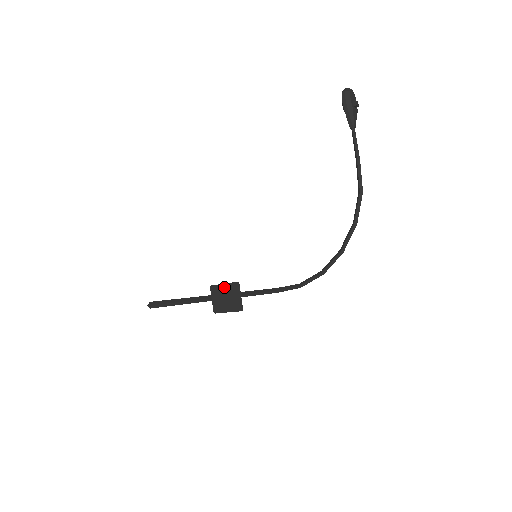
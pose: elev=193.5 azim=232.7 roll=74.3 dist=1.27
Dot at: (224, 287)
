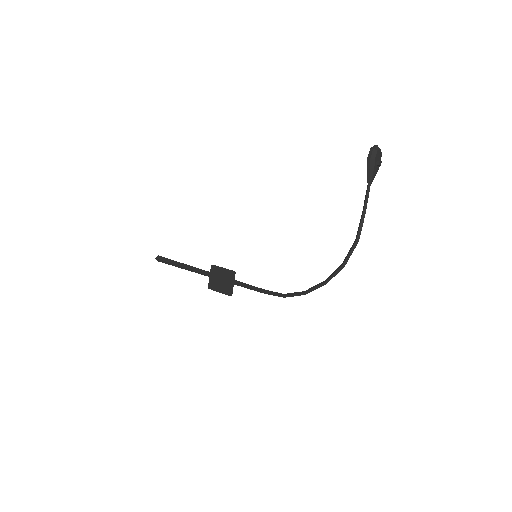
Dot at: (222, 270)
